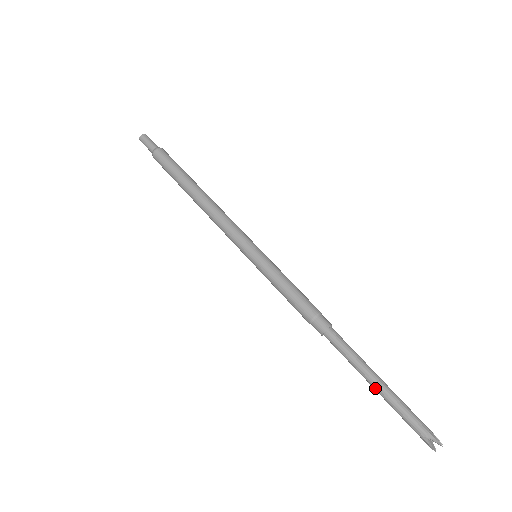
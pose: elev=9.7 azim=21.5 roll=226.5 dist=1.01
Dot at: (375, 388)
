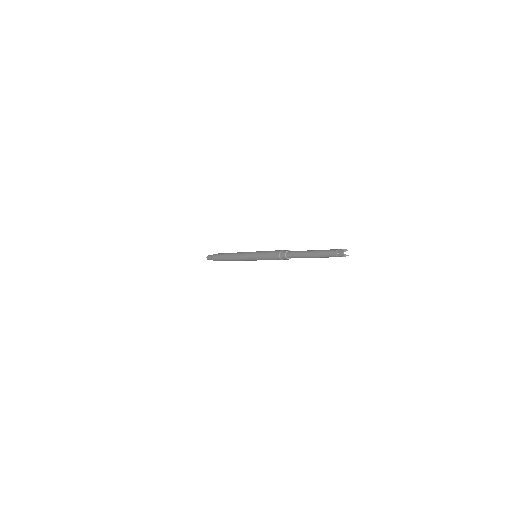
Dot at: (312, 257)
